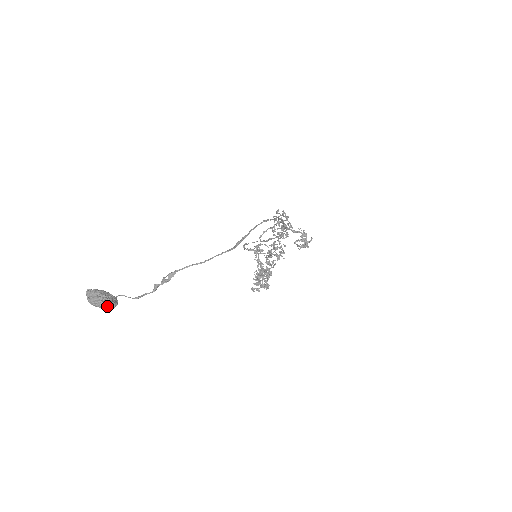
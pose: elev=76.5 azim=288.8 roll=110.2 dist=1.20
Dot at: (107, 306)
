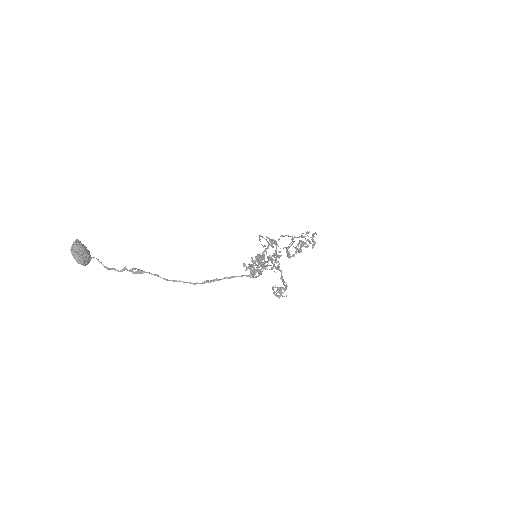
Dot at: (79, 263)
